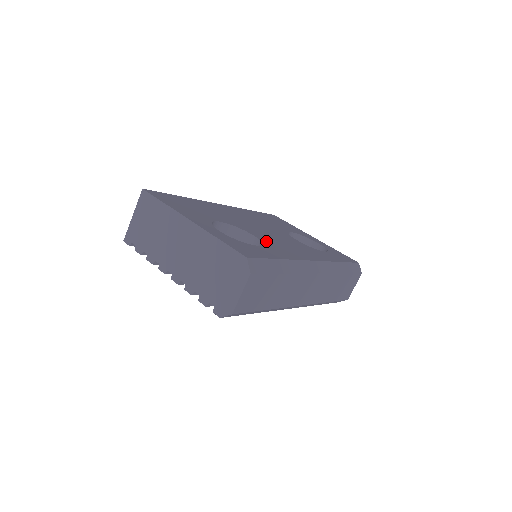
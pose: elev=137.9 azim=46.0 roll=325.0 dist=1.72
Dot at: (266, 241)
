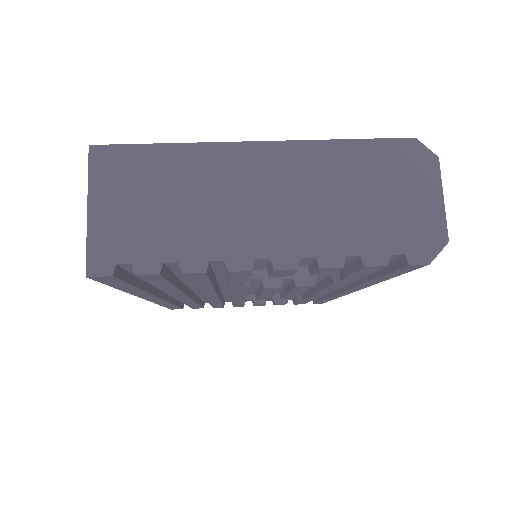
Dot at: occluded
